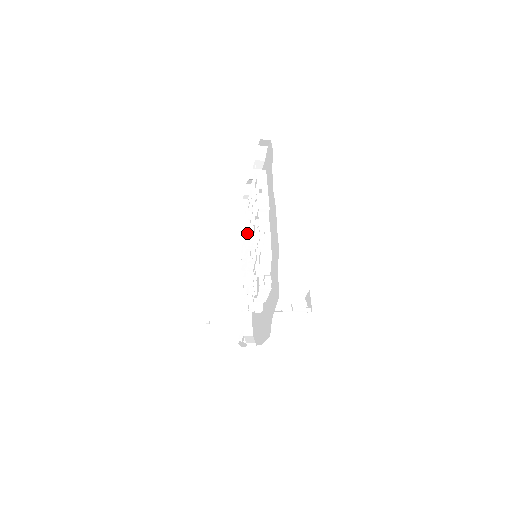
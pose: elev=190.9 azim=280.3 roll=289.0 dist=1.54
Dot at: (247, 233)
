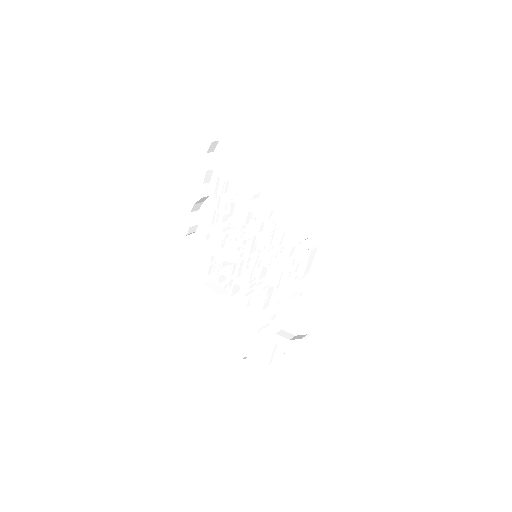
Dot at: (222, 253)
